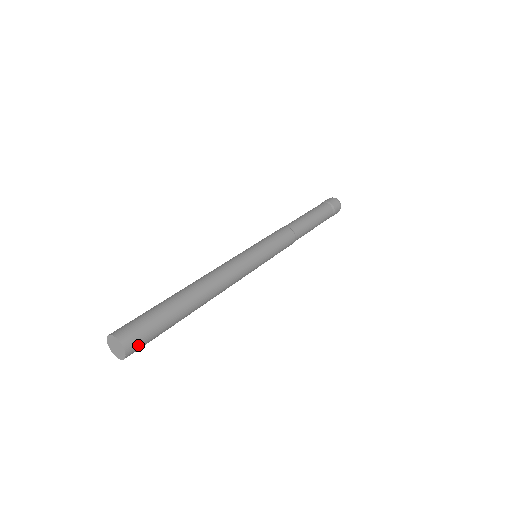
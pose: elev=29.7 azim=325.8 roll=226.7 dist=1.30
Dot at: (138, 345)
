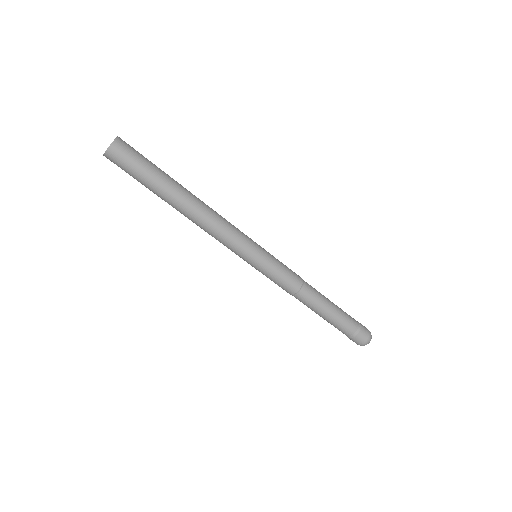
Dot at: (122, 154)
